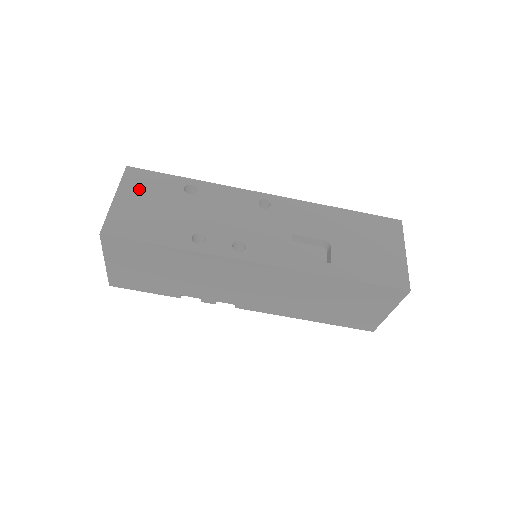
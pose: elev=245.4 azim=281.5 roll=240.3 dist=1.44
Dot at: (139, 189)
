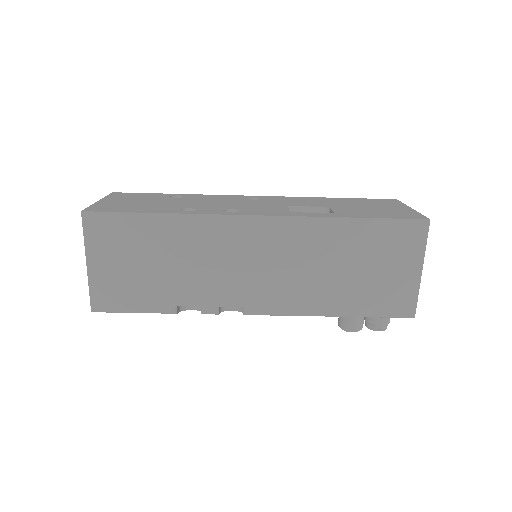
Dot at: (125, 198)
